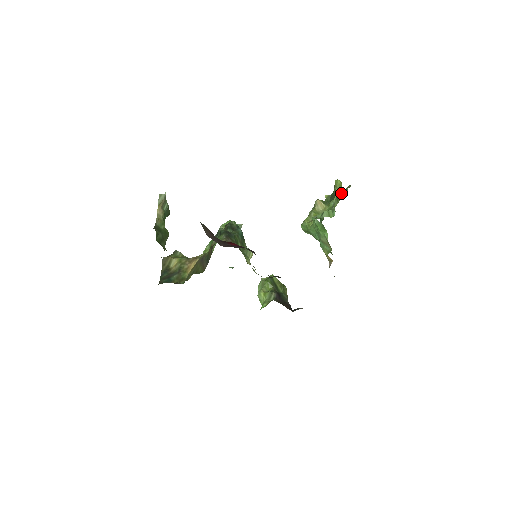
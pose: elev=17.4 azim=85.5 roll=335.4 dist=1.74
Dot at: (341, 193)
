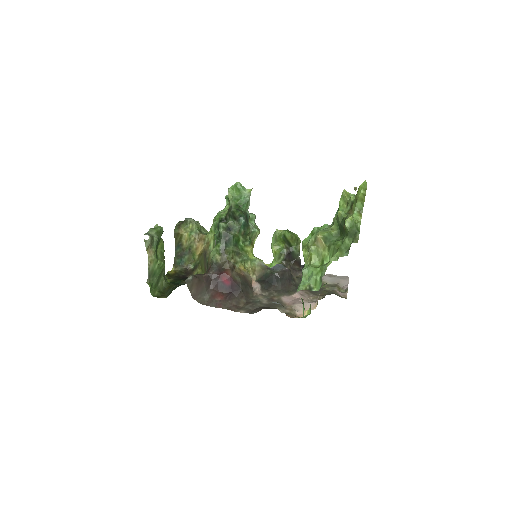
Dot at: (337, 259)
